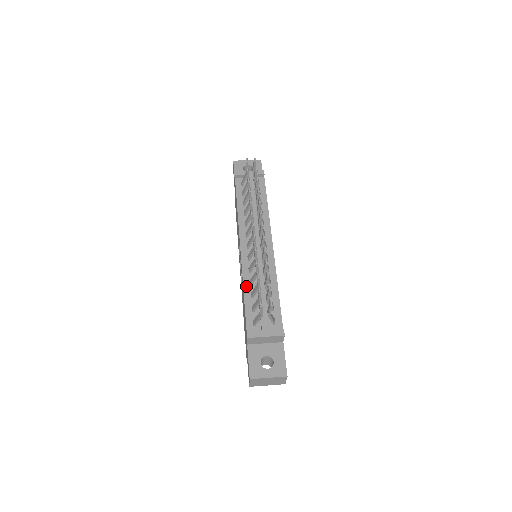
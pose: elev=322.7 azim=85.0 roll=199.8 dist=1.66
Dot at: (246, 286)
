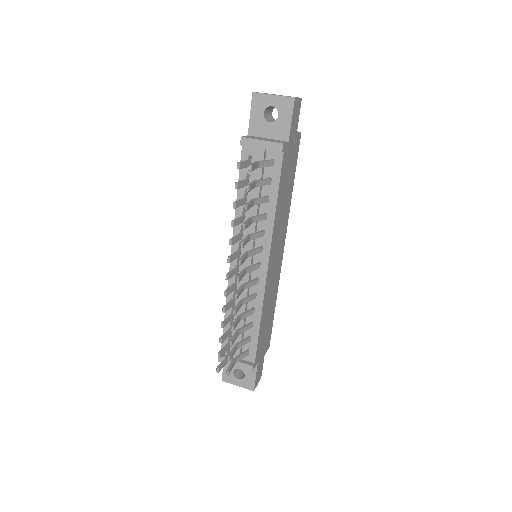
Dot at: occluded
